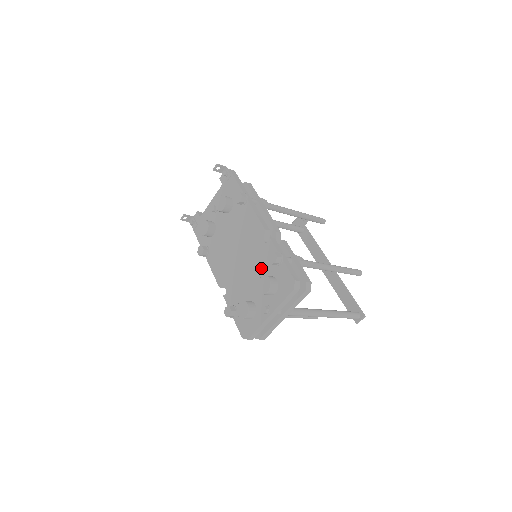
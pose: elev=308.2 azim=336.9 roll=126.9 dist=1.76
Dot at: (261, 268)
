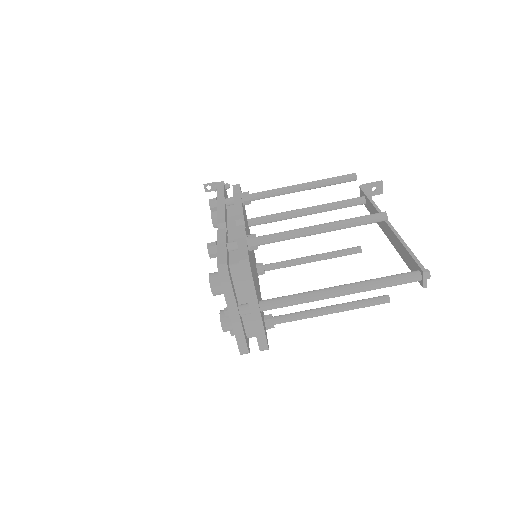
Dot at: occluded
